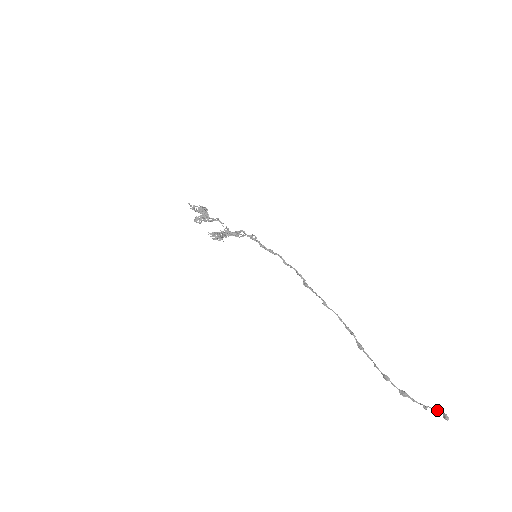
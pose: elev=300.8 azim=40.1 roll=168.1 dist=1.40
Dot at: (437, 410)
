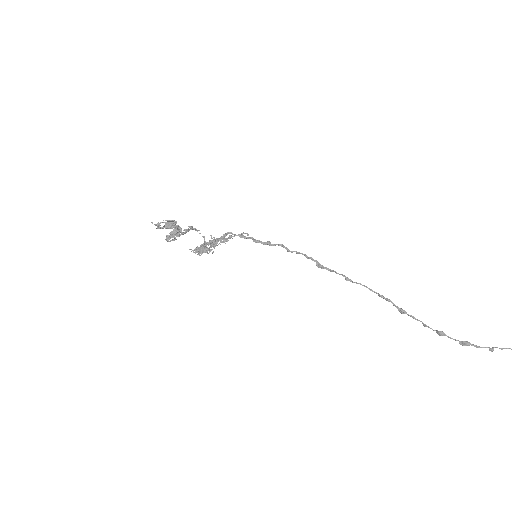
Dot at: (505, 348)
